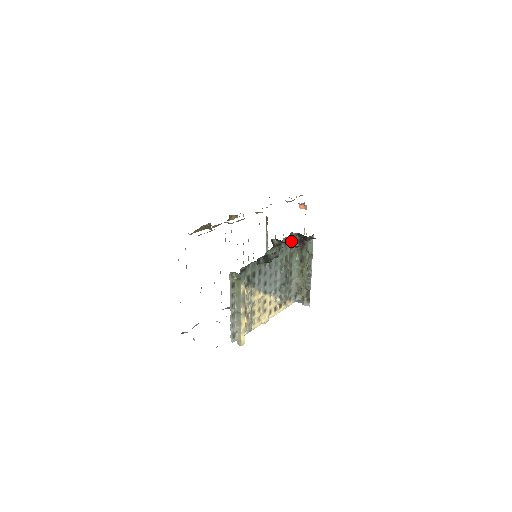
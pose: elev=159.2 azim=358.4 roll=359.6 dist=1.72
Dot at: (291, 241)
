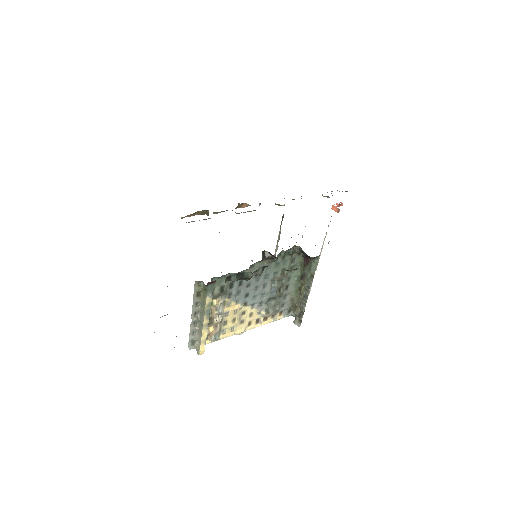
Dot at: (294, 254)
